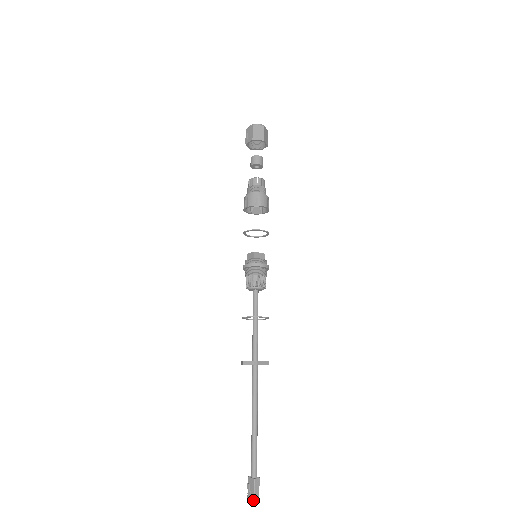
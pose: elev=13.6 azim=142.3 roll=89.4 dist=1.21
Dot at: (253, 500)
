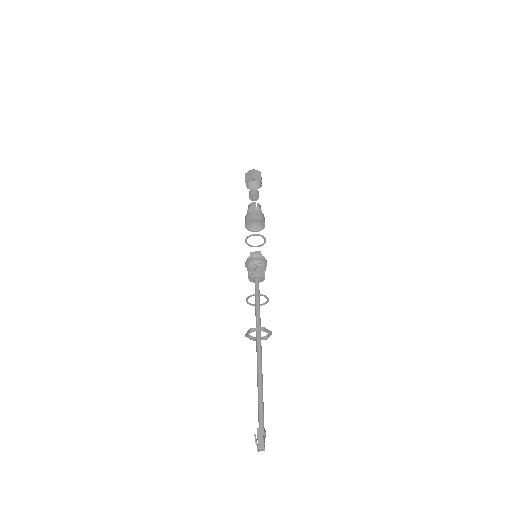
Dot at: (259, 448)
